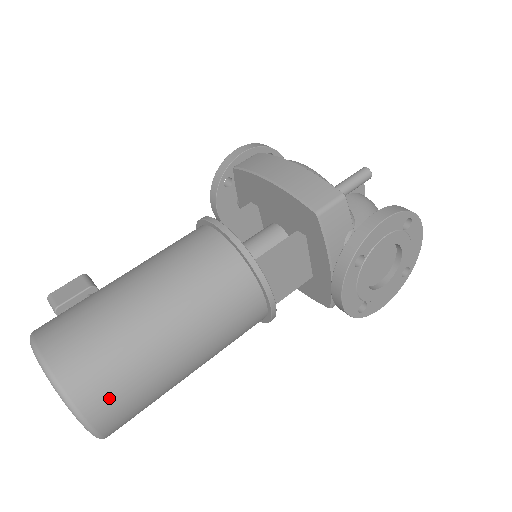
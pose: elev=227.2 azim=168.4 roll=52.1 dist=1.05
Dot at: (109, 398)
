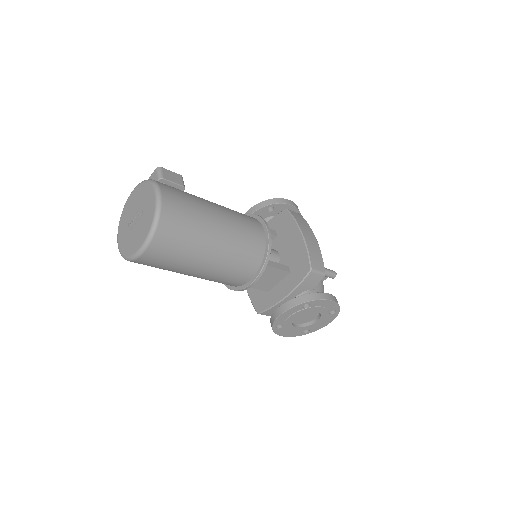
Dot at: (166, 248)
